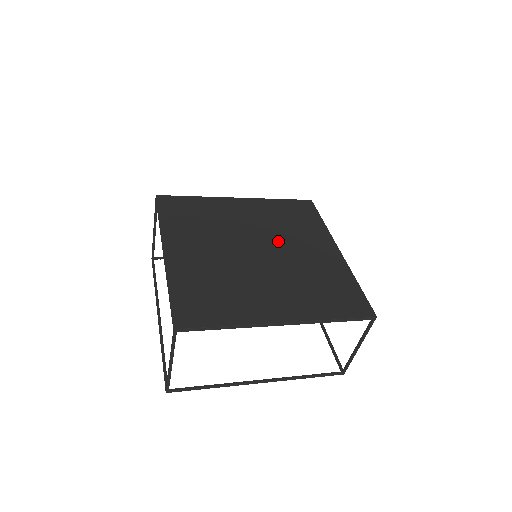
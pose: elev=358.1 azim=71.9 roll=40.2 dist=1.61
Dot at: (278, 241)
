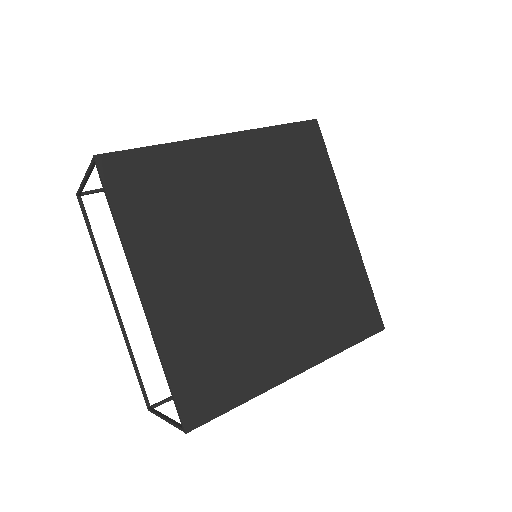
Dot at: (283, 226)
